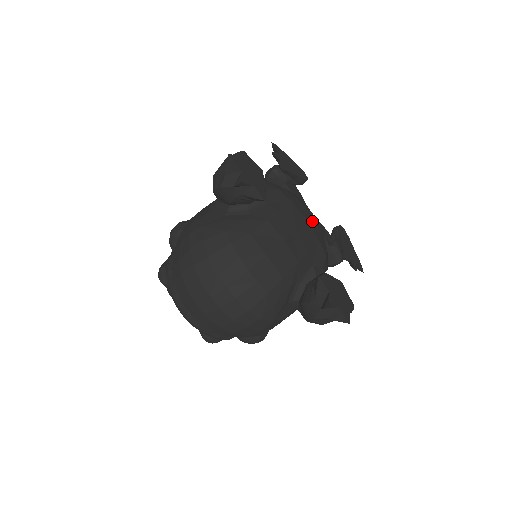
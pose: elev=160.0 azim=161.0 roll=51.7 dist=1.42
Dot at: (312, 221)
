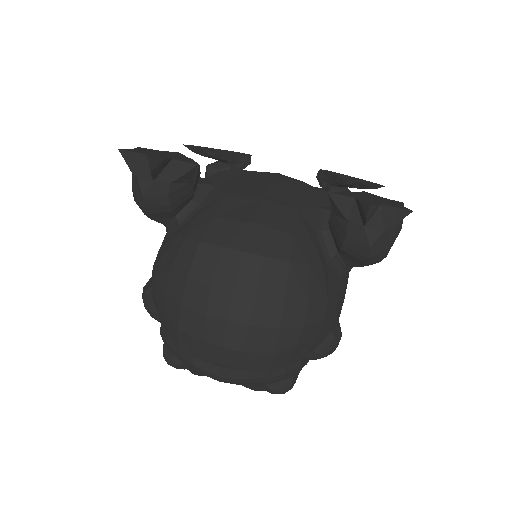
Dot at: (284, 176)
